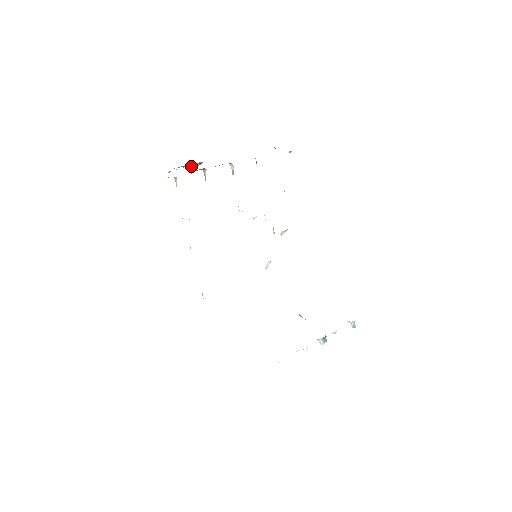
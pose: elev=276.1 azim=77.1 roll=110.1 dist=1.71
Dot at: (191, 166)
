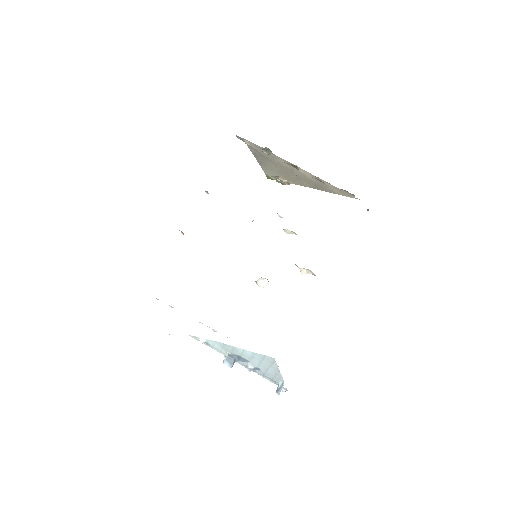
Dot at: (280, 181)
